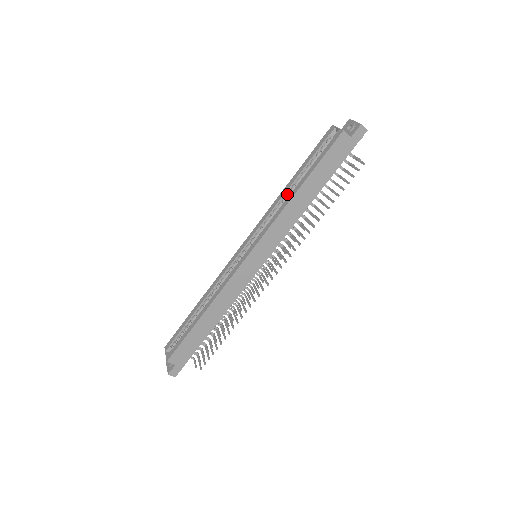
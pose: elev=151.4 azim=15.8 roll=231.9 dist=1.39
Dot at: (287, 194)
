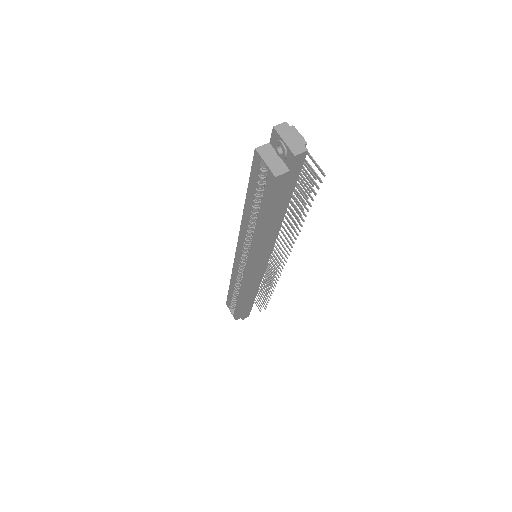
Dot at: (250, 220)
